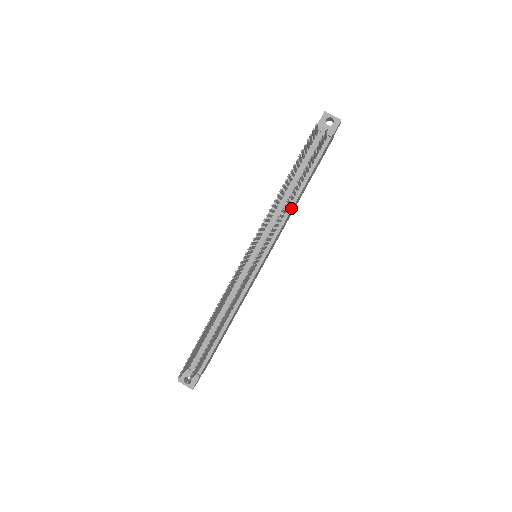
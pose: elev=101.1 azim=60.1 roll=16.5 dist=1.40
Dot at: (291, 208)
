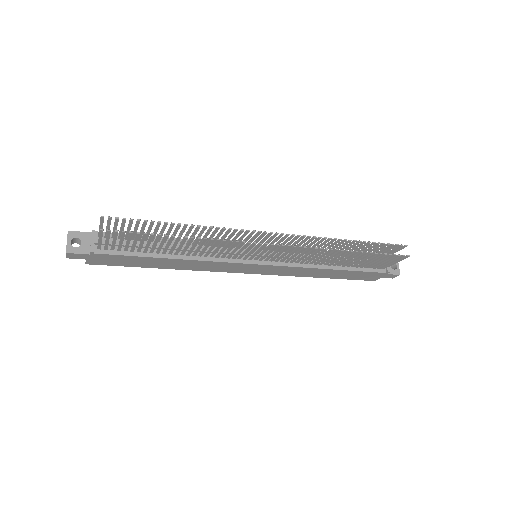
Dot at: (317, 267)
